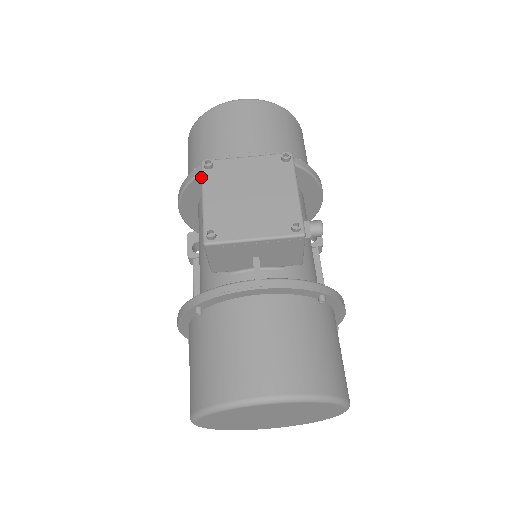
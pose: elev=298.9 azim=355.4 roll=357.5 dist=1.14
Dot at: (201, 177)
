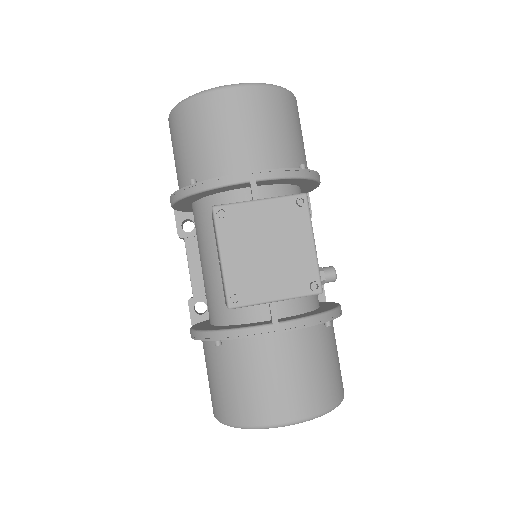
Dot at: (215, 228)
